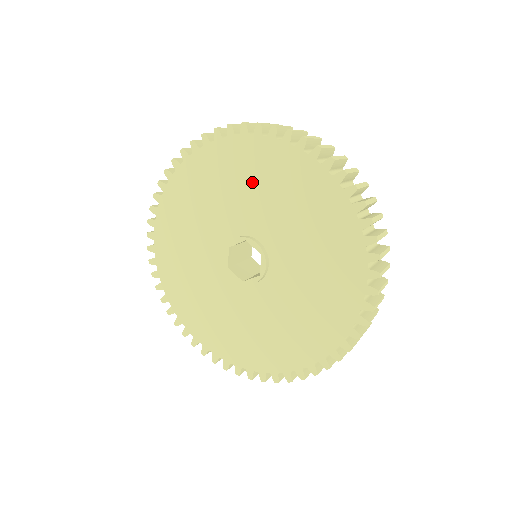
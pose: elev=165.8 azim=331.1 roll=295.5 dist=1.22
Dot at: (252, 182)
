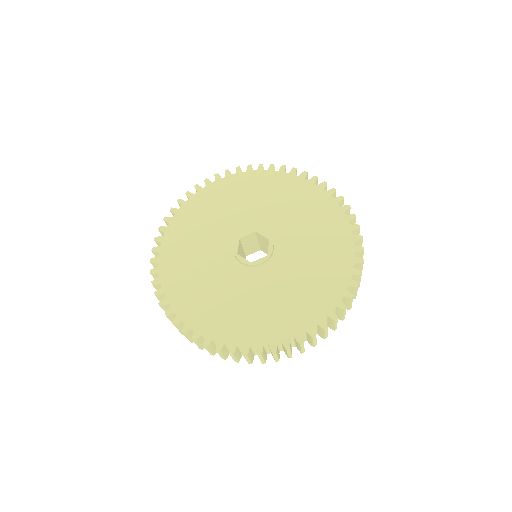
Dot at: (207, 220)
